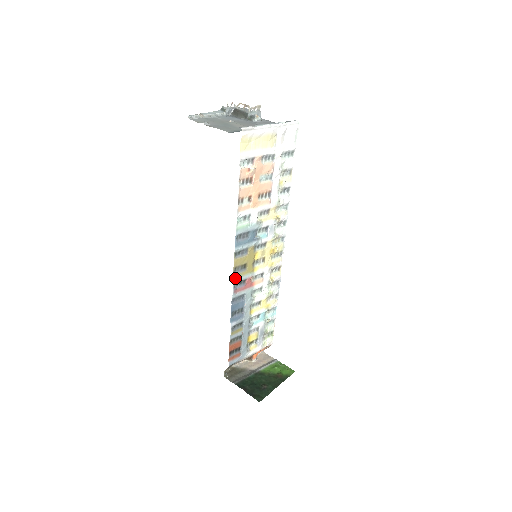
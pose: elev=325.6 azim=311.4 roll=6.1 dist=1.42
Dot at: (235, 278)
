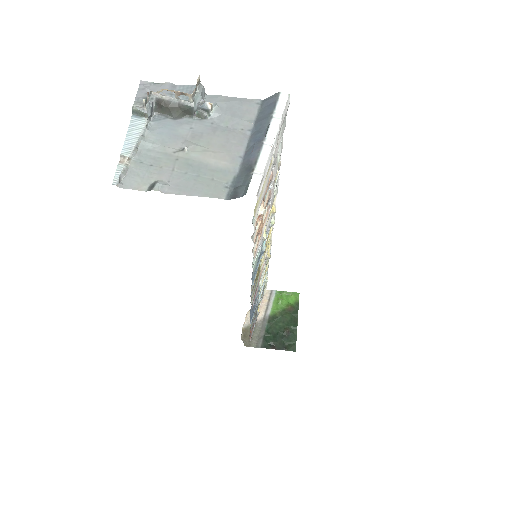
Dot at: (252, 299)
